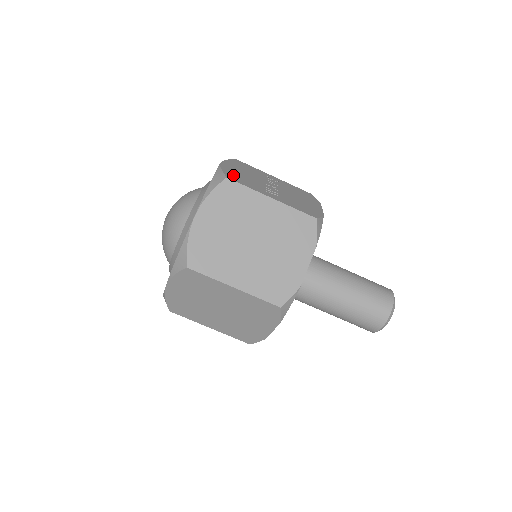
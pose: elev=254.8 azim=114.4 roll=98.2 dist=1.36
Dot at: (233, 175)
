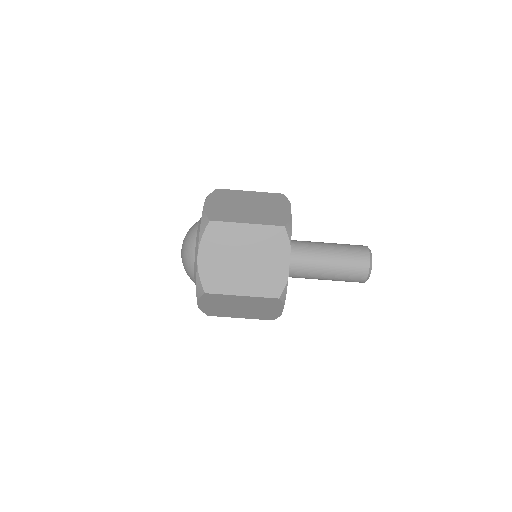
Dot at: occluded
